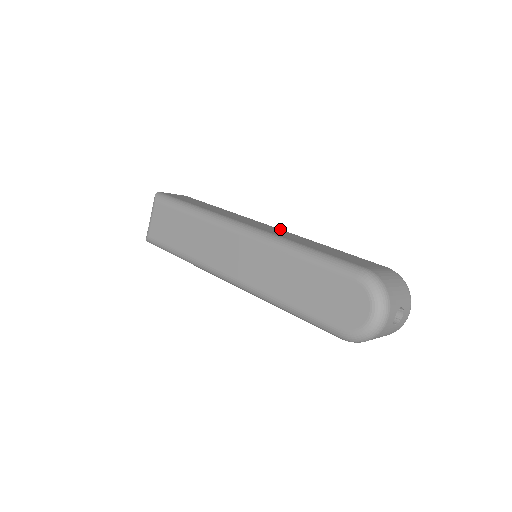
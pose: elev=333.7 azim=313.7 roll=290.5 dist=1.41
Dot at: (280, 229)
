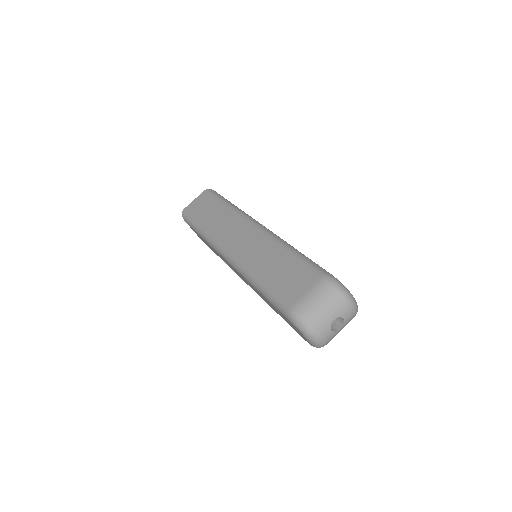
Dot at: (258, 230)
